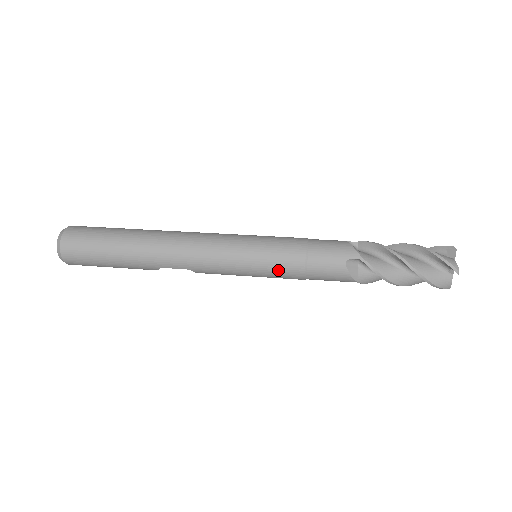
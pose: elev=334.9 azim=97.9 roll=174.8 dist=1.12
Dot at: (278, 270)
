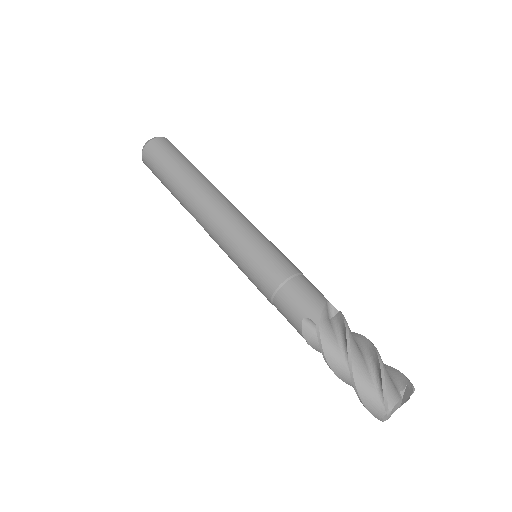
Dot at: (255, 280)
